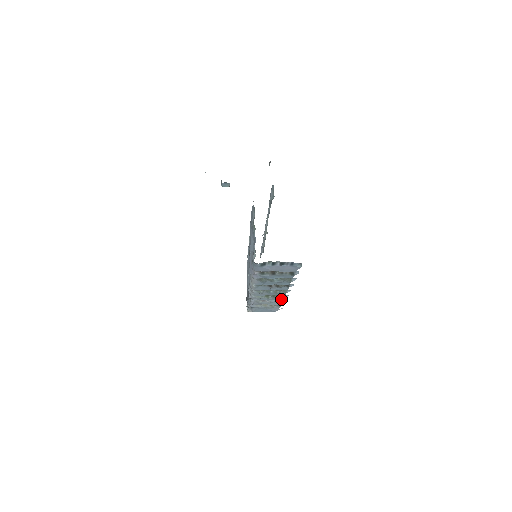
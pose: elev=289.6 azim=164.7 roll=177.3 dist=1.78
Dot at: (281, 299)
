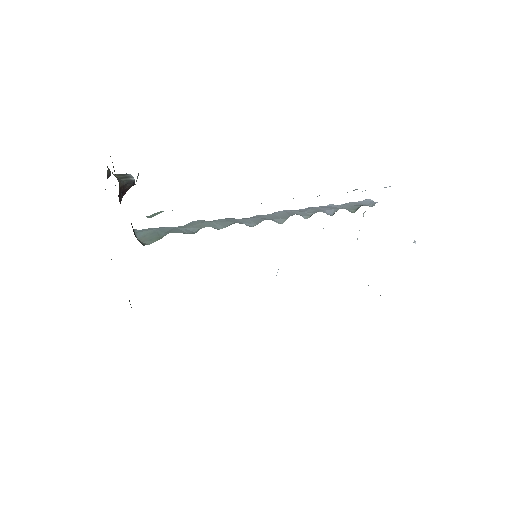
Dot at: occluded
